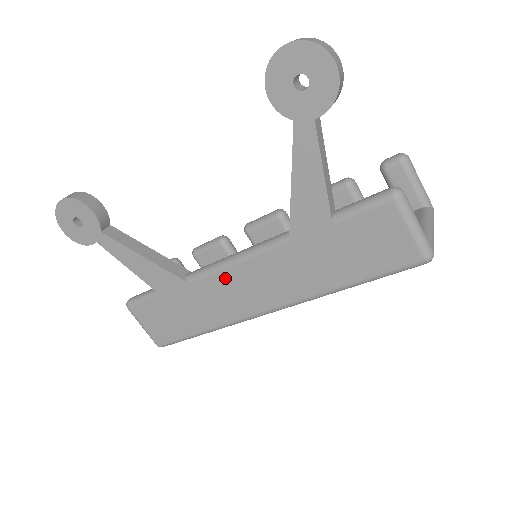
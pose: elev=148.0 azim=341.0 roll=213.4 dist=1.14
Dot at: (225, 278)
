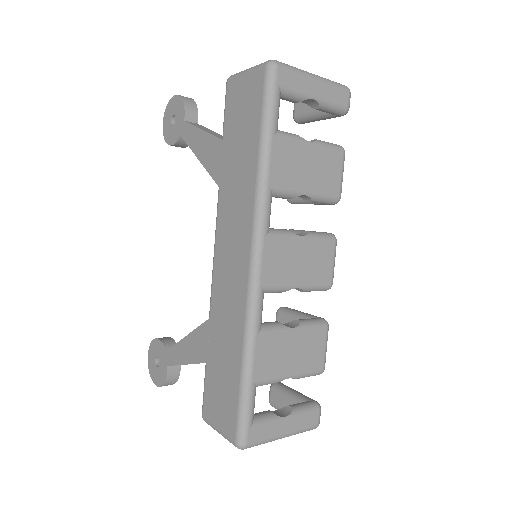
Dot at: (218, 275)
